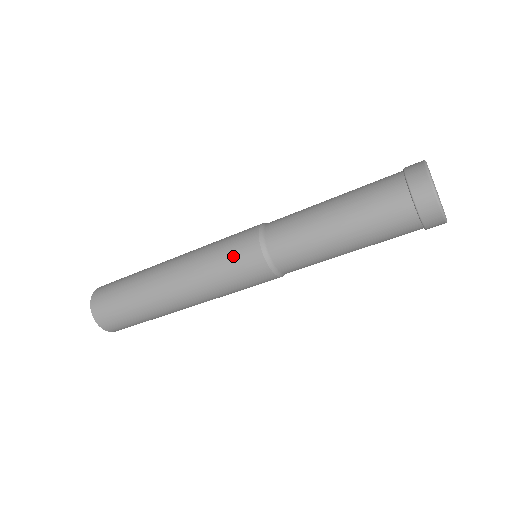
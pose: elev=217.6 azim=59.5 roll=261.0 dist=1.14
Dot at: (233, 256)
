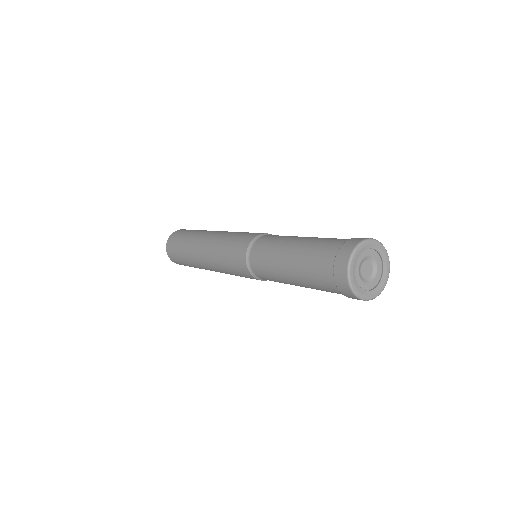
Dot at: (233, 249)
